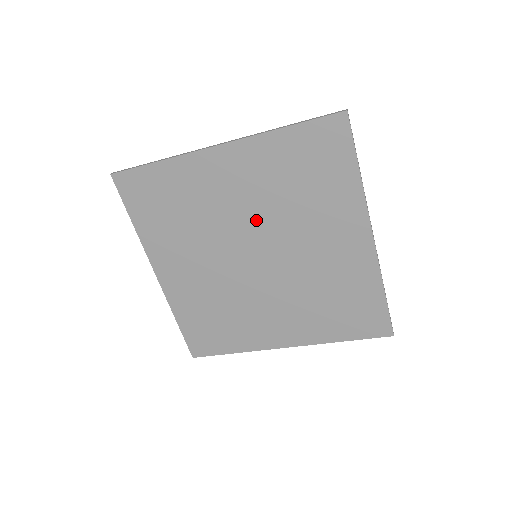
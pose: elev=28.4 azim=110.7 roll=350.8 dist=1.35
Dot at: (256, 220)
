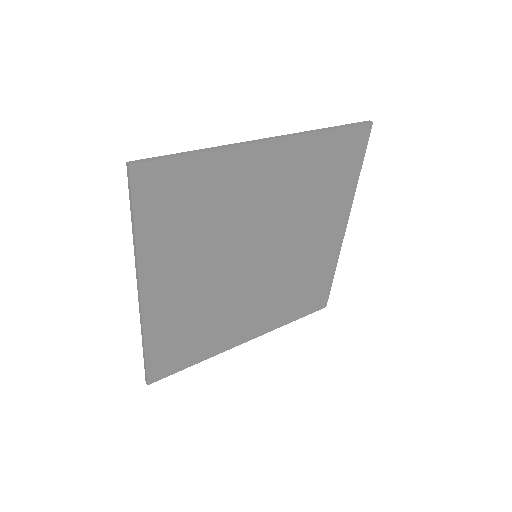
Dot at: (272, 220)
